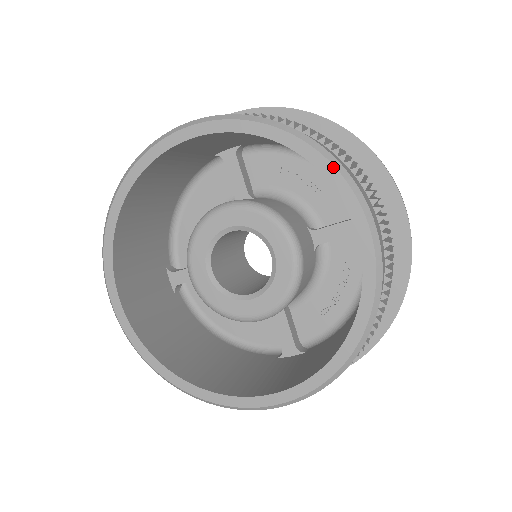
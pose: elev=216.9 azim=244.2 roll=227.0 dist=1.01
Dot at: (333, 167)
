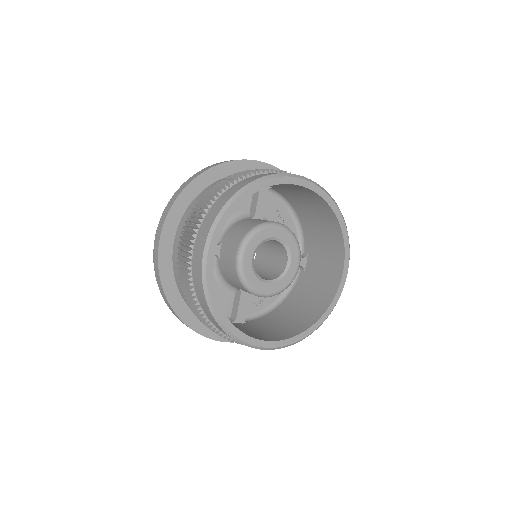
Dot at: (348, 239)
